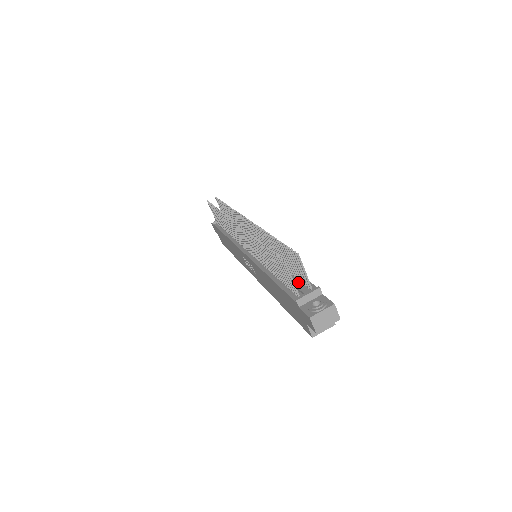
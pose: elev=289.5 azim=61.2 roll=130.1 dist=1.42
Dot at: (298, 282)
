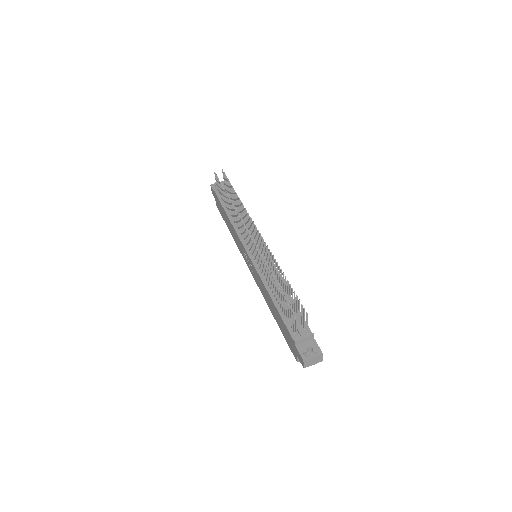
Dot at: occluded
